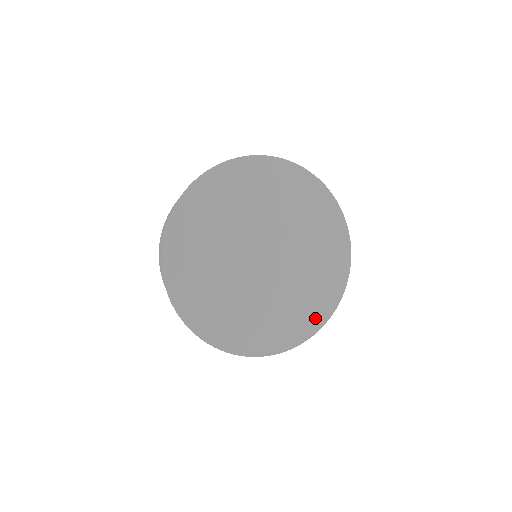
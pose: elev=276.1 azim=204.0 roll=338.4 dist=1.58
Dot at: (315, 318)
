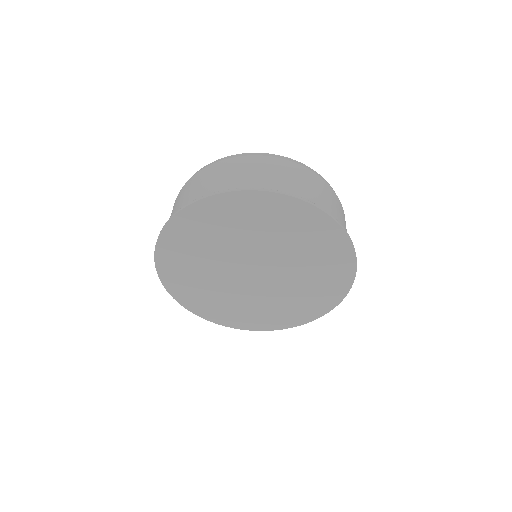
Dot at: (333, 295)
